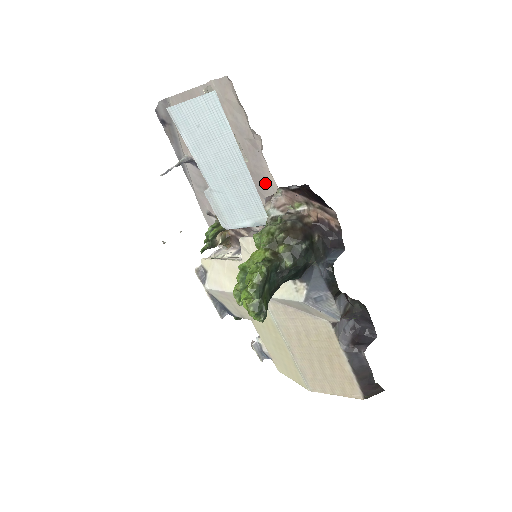
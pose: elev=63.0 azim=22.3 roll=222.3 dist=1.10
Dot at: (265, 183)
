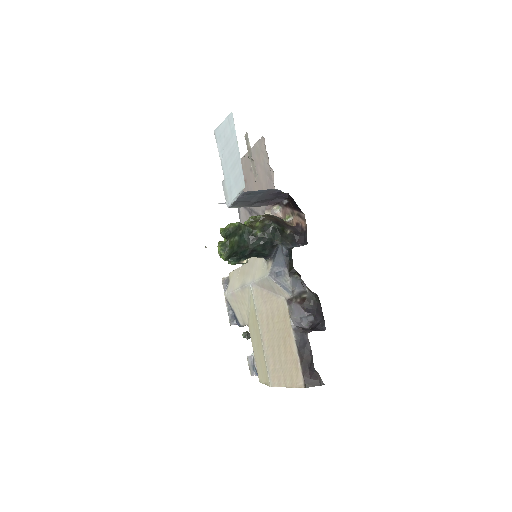
Dot at: occluded
